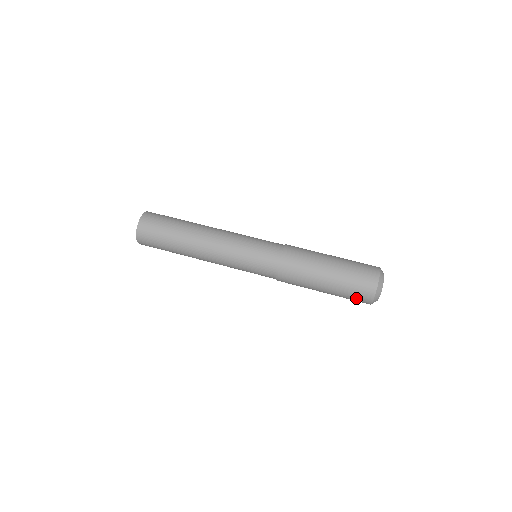
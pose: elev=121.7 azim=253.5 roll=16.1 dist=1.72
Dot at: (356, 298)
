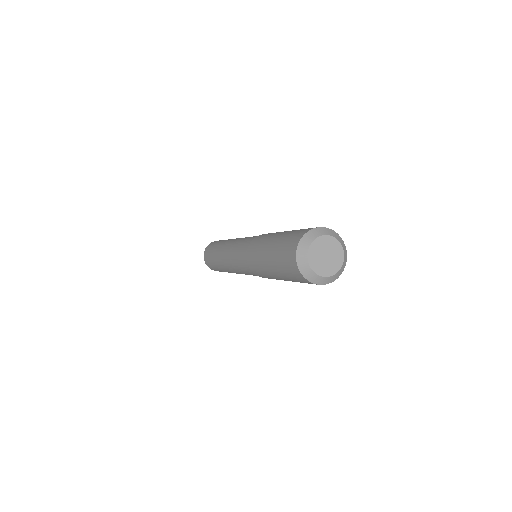
Dot at: (288, 244)
